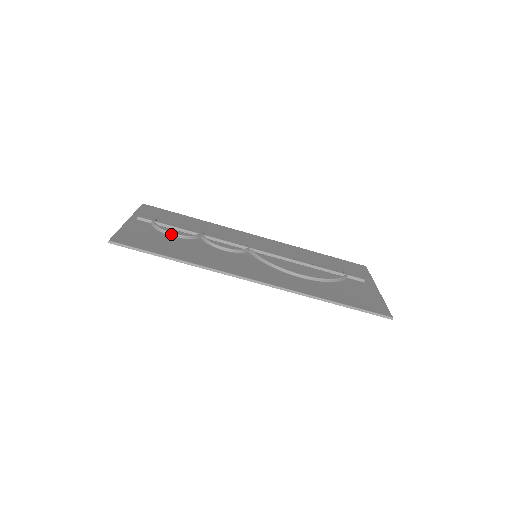
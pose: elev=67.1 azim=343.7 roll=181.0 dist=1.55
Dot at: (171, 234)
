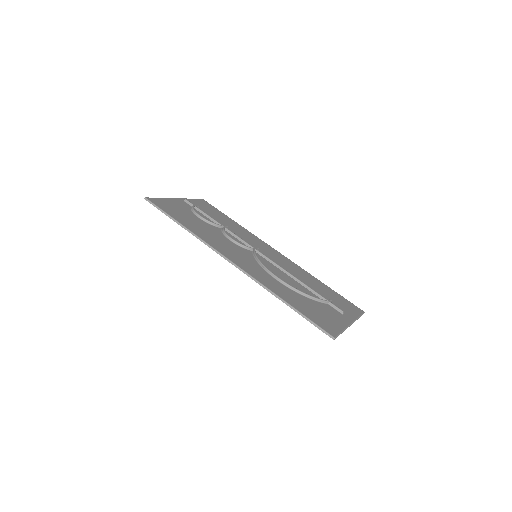
Dot at: (198, 216)
